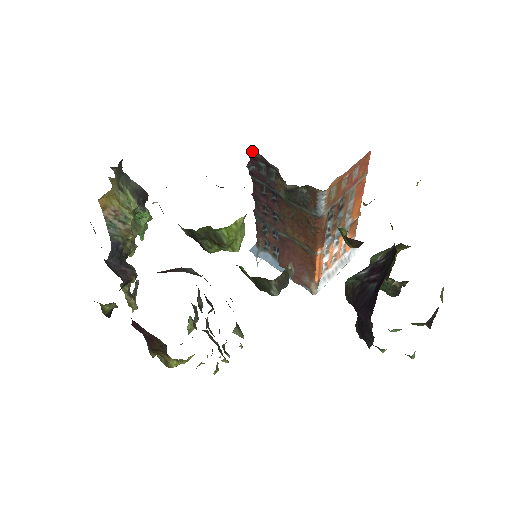
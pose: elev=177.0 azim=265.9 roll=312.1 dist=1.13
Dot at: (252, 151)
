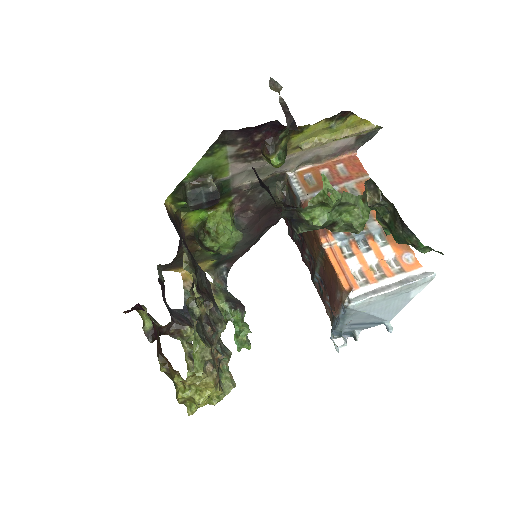
Dot at: (283, 216)
